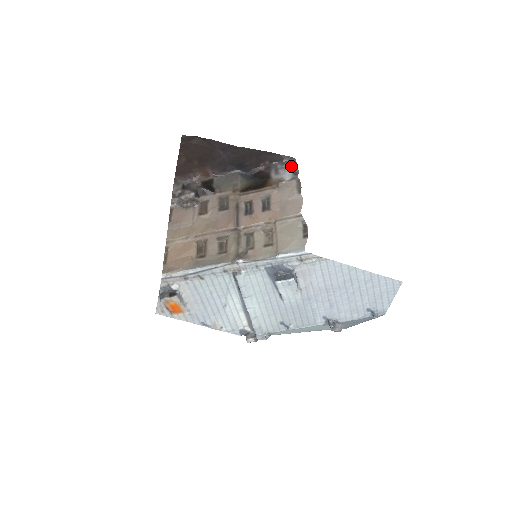
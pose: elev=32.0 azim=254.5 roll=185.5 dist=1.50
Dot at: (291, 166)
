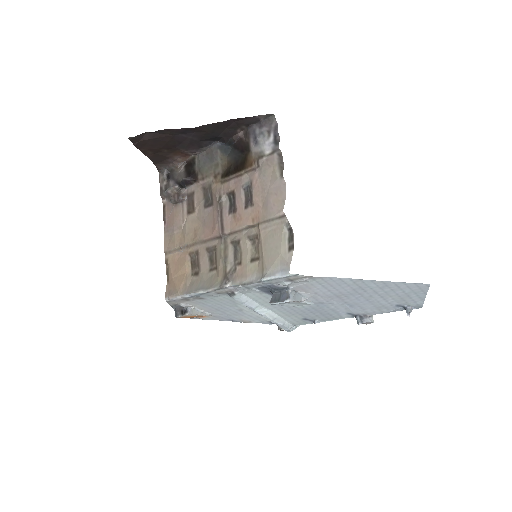
Dot at: (270, 129)
